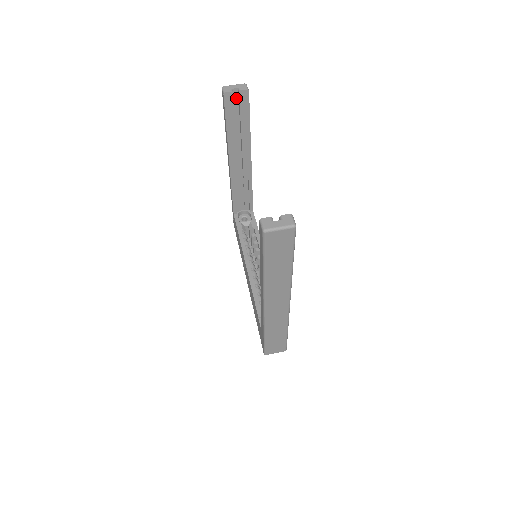
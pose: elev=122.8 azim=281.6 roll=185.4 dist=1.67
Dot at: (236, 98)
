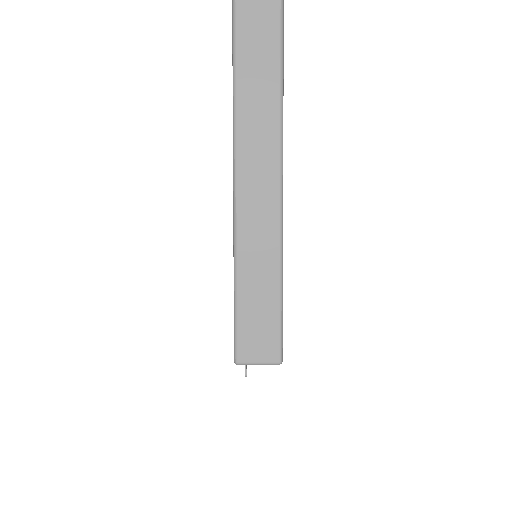
Dot at: occluded
